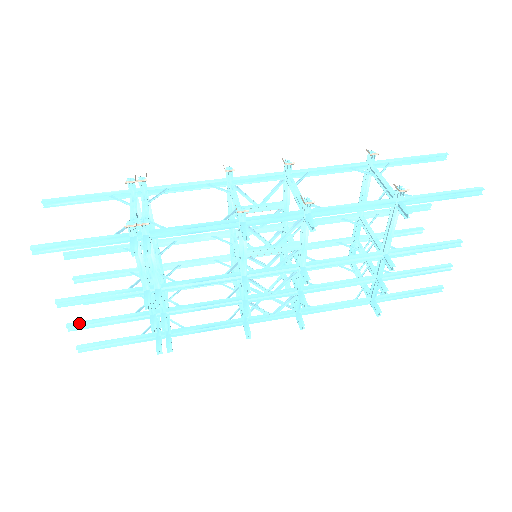
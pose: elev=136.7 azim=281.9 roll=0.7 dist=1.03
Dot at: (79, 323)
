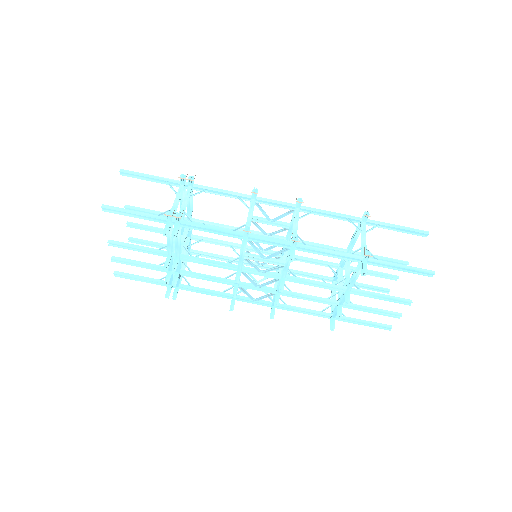
Dot at: (120, 259)
